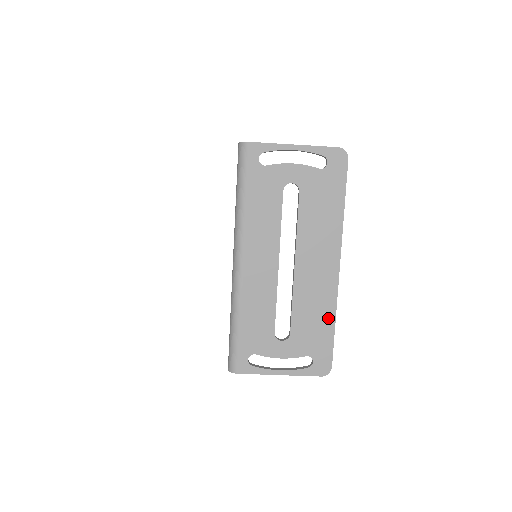
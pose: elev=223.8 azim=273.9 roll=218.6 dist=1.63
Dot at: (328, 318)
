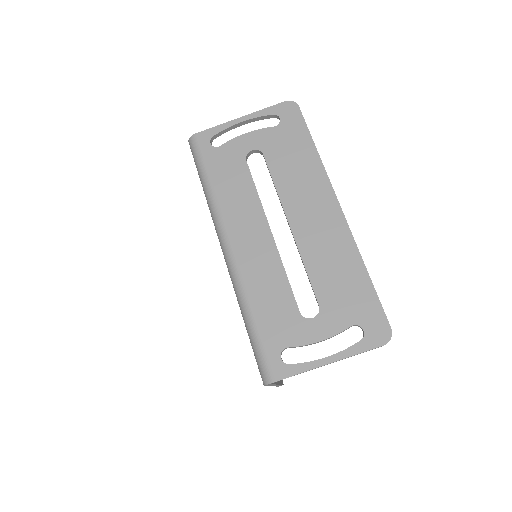
Dot at: (356, 269)
